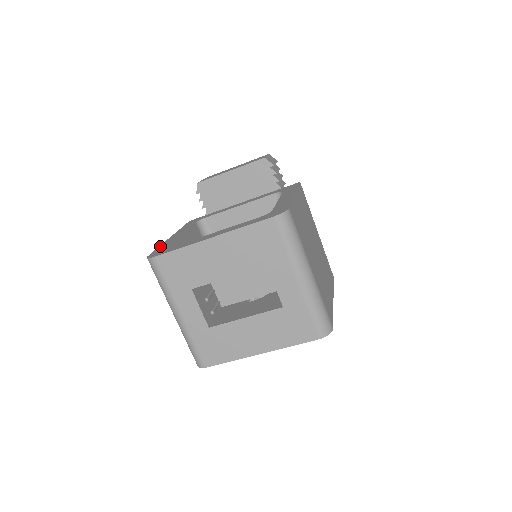
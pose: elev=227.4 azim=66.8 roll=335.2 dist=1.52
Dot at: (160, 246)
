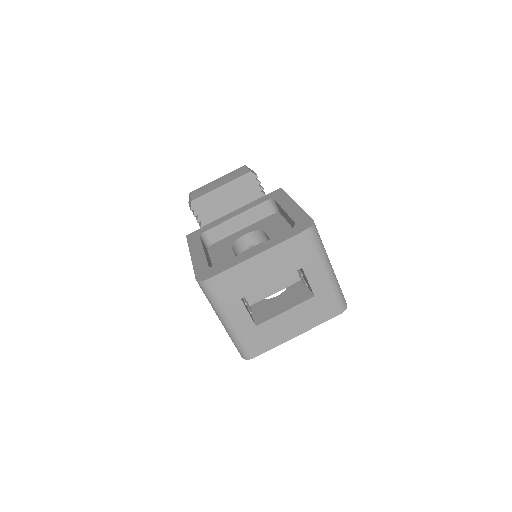
Dot at: (195, 267)
